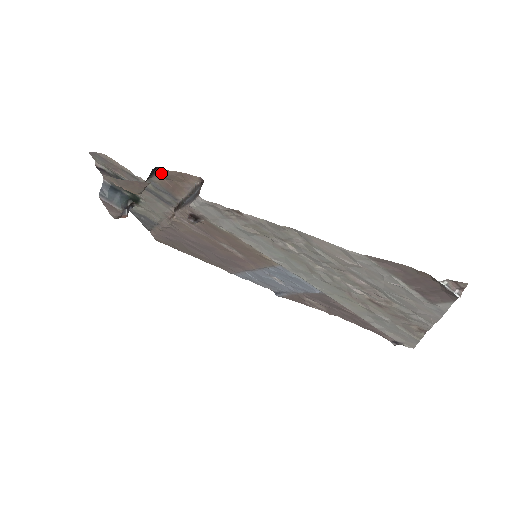
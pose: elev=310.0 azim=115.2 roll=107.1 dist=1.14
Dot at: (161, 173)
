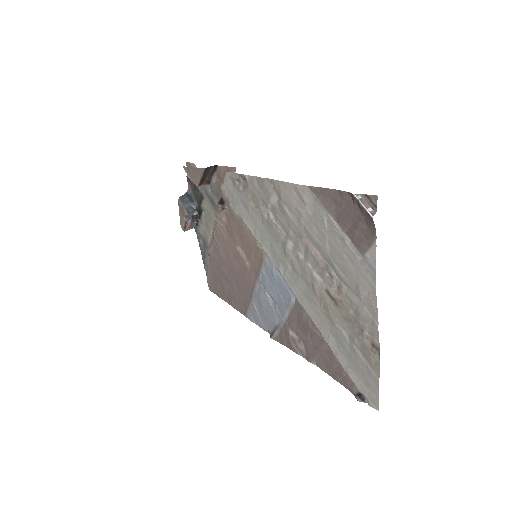
Dot at: (217, 171)
